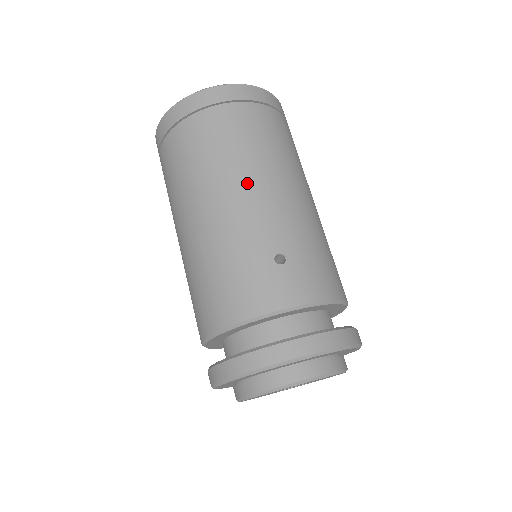
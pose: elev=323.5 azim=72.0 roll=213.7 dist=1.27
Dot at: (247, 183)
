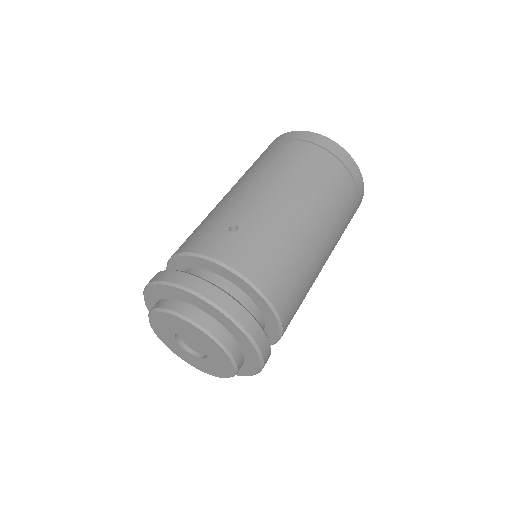
Dot at: (262, 182)
